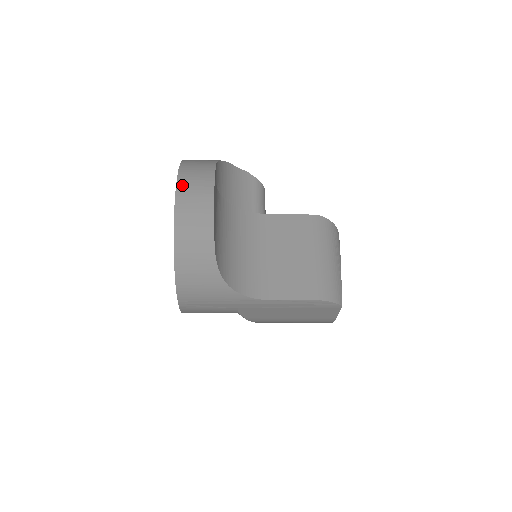
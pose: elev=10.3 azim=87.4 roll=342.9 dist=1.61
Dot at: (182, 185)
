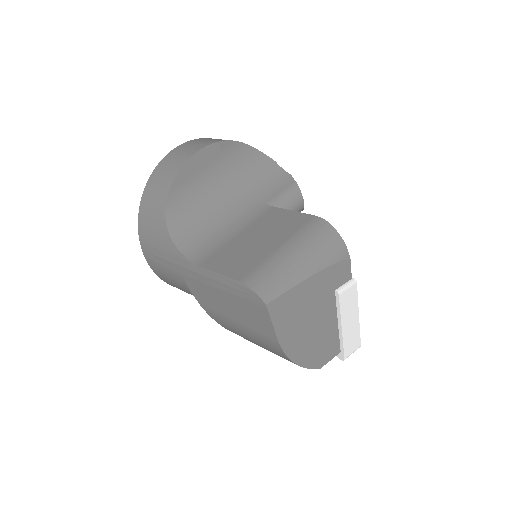
Dot at: (189, 142)
